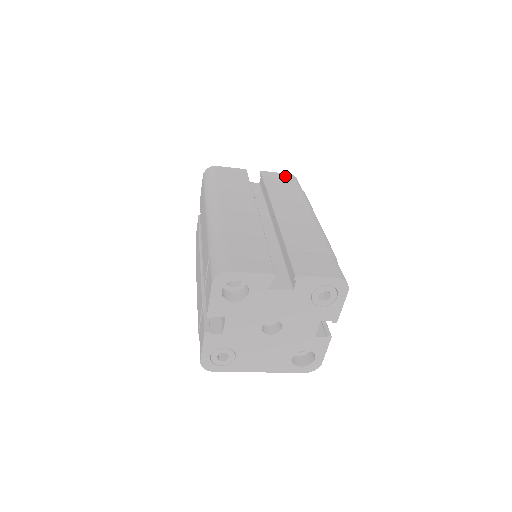
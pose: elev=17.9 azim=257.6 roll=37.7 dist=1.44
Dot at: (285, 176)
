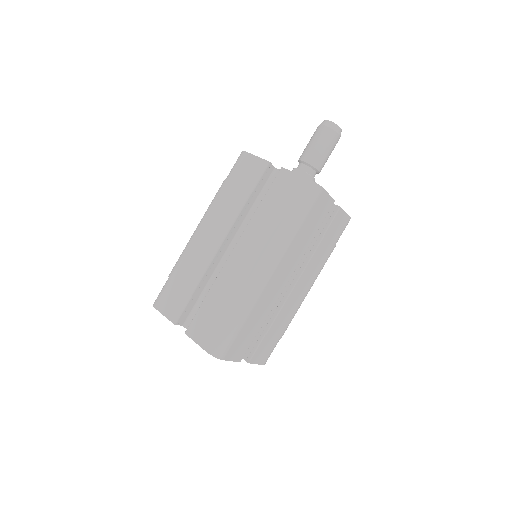
Dot at: (297, 183)
